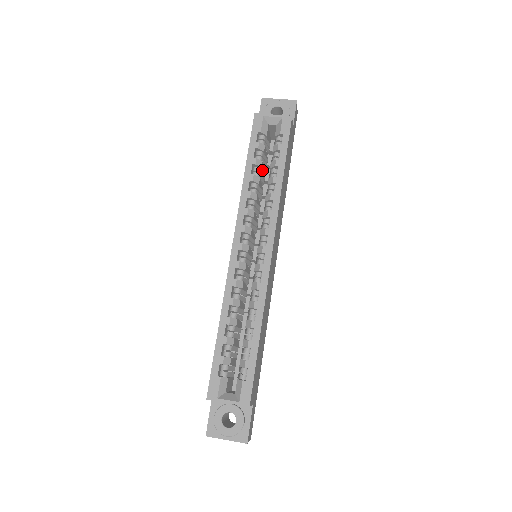
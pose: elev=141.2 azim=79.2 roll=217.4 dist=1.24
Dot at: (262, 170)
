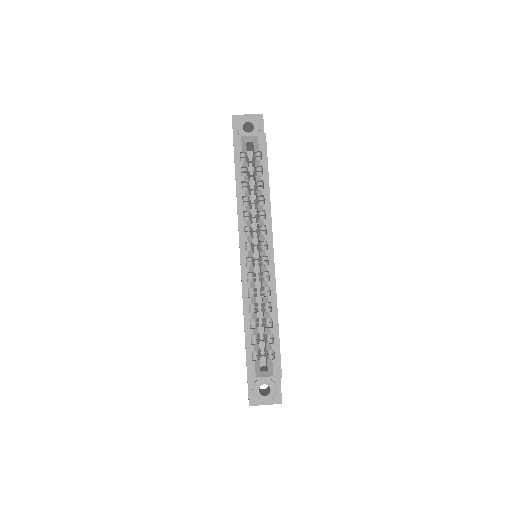
Dot at: (248, 183)
